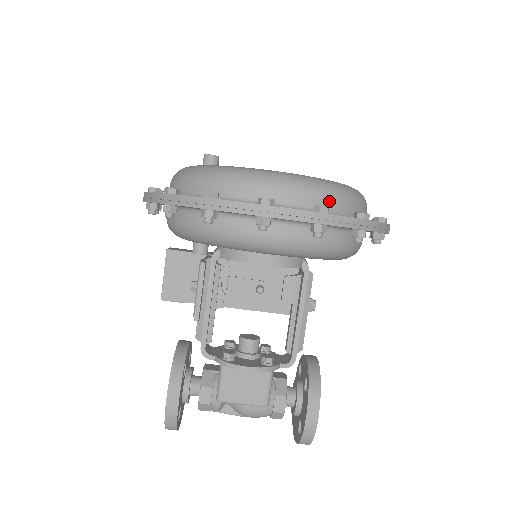
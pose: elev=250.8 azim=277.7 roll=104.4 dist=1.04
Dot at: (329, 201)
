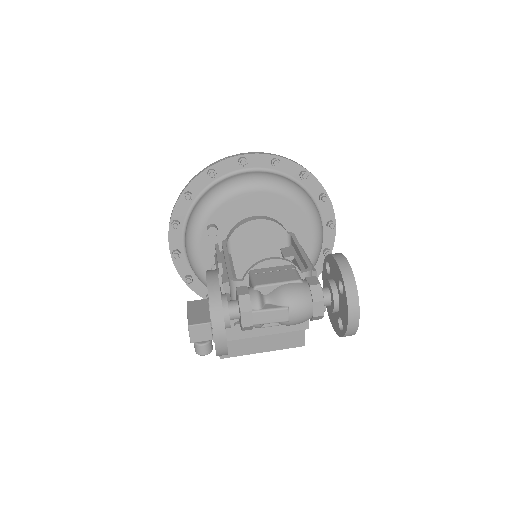
Dot at: occluded
